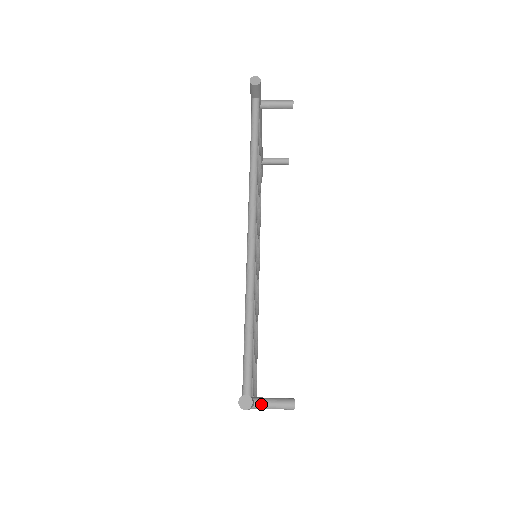
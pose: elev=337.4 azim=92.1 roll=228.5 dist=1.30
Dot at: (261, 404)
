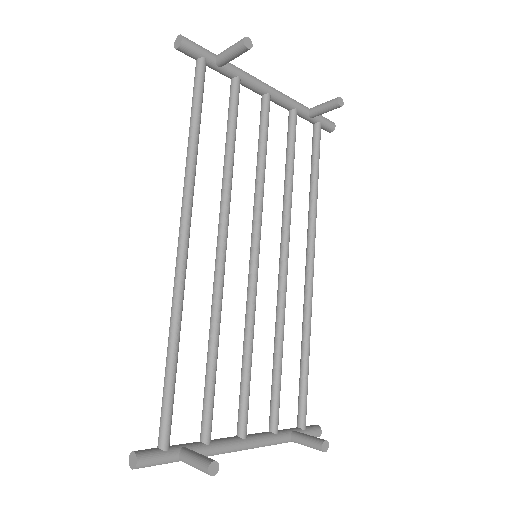
Dot at: (184, 459)
